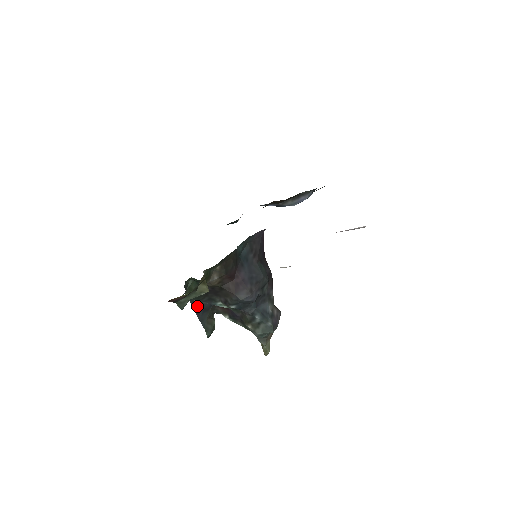
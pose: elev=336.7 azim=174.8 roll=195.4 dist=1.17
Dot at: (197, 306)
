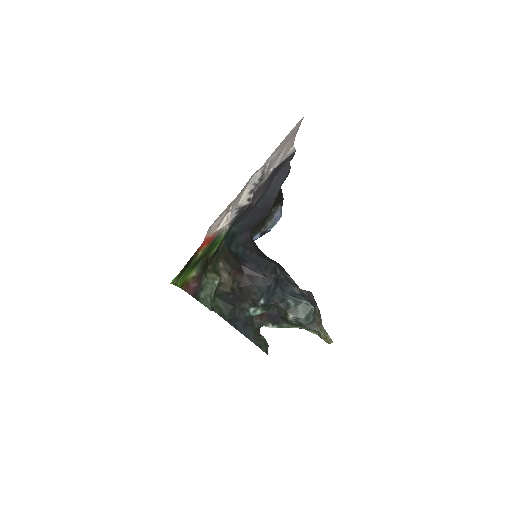
Dot at: (234, 323)
